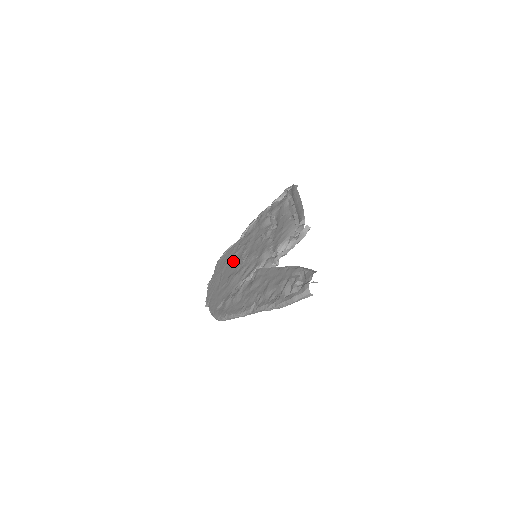
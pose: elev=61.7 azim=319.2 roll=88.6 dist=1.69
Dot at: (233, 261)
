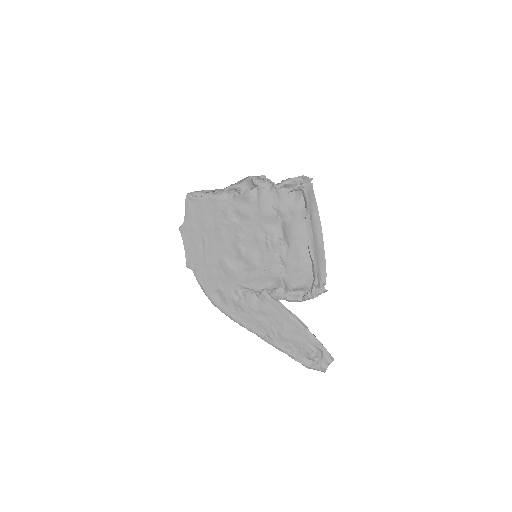
Dot at: (222, 236)
